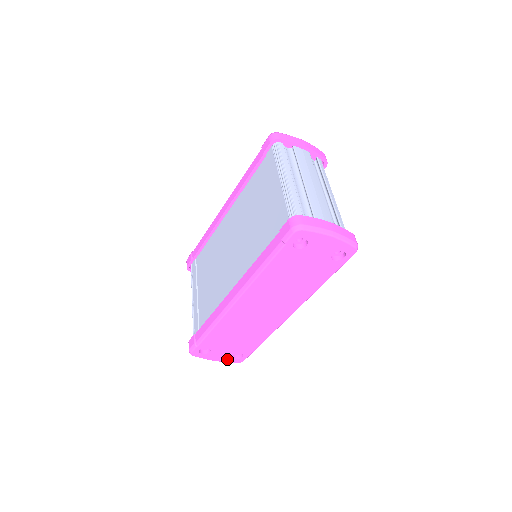
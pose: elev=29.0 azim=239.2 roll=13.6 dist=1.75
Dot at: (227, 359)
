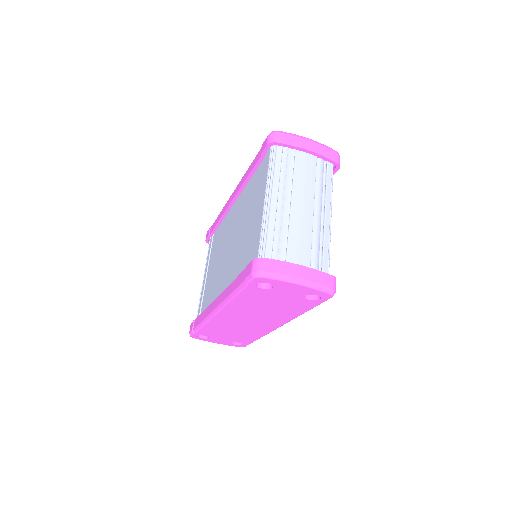
Dot at: (228, 344)
